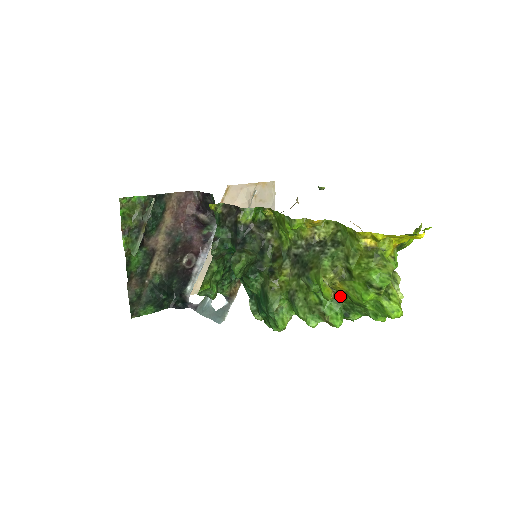
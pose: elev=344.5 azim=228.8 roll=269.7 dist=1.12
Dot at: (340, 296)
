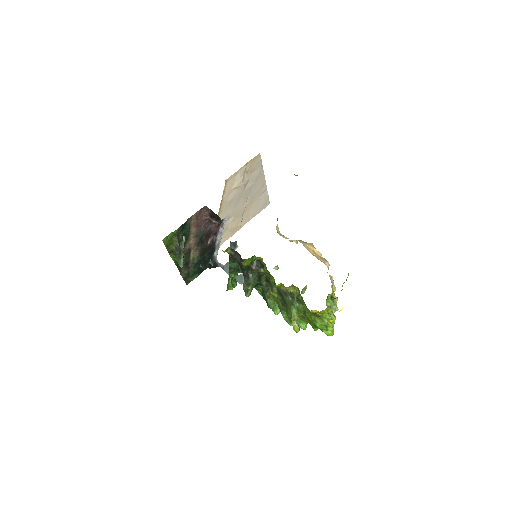
Dot at: occluded
